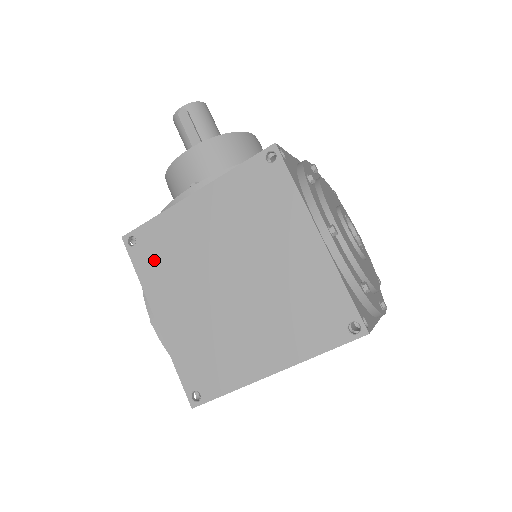
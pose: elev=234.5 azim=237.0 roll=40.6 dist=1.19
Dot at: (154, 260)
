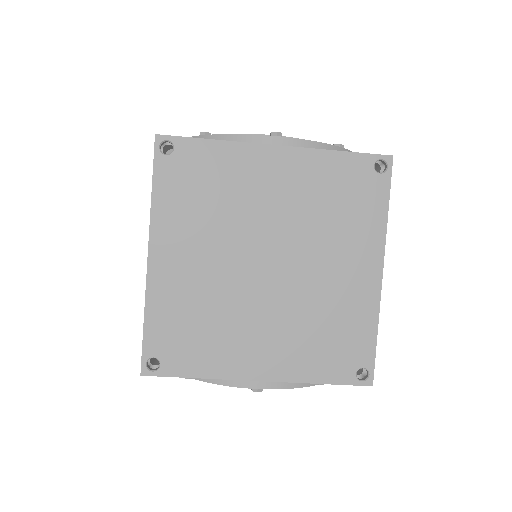
Dot at: occluded
